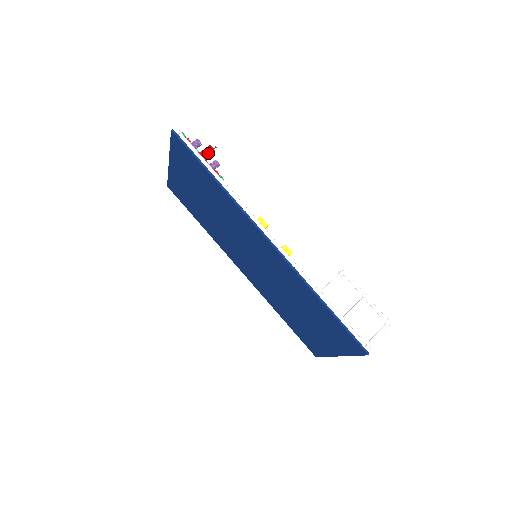
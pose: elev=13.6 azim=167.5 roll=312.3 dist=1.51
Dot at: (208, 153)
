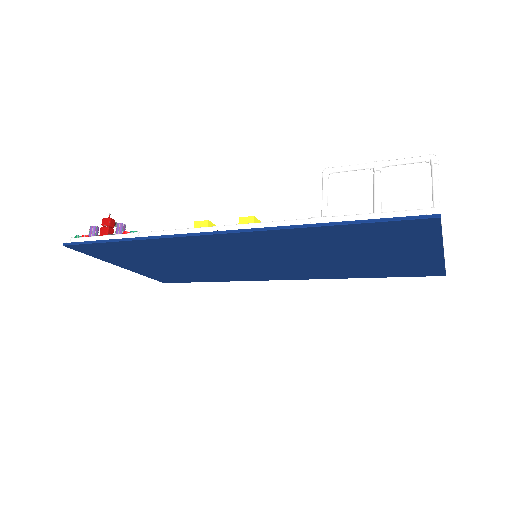
Dot at: (106, 227)
